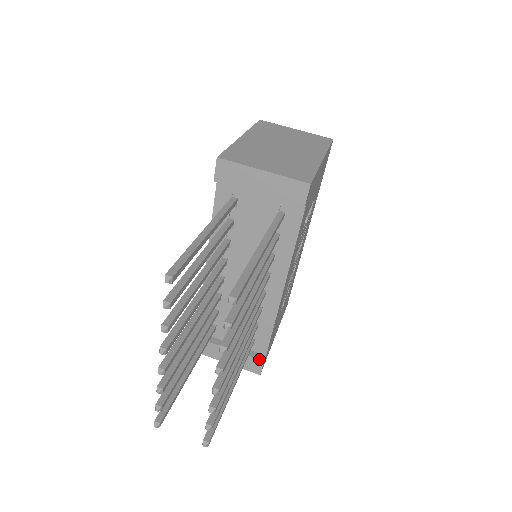
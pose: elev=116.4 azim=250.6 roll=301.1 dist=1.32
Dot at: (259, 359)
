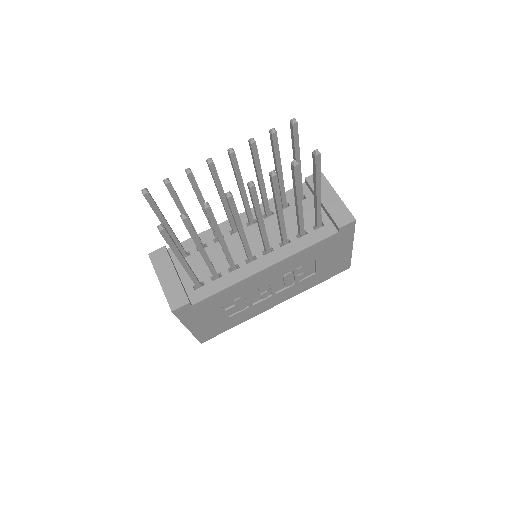
Dot at: (188, 299)
